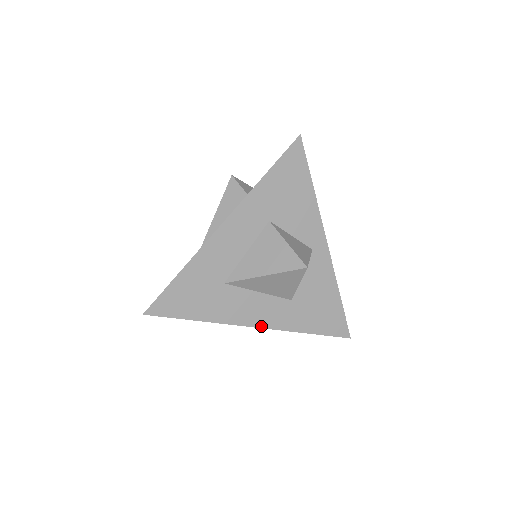
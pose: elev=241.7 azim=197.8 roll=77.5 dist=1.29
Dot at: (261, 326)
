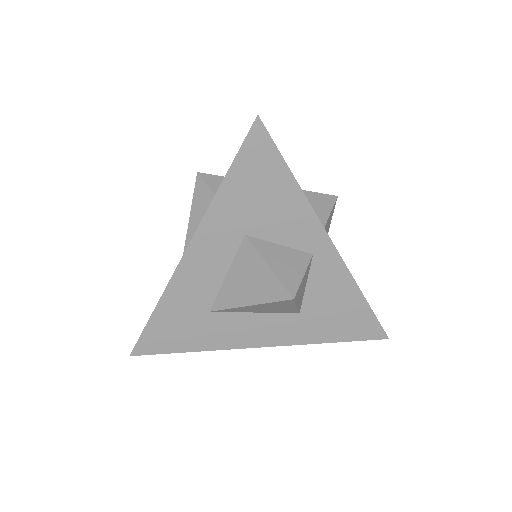
Dot at: (268, 345)
